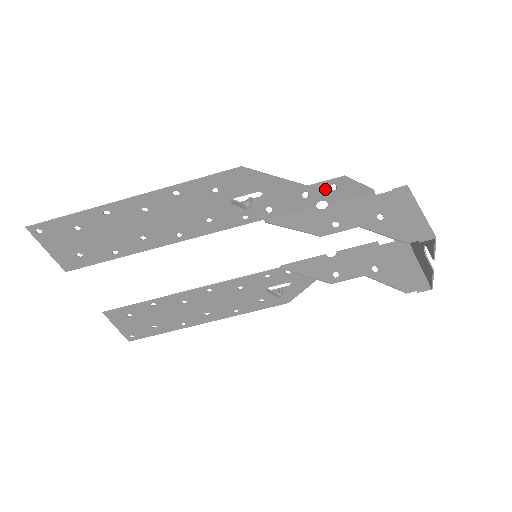
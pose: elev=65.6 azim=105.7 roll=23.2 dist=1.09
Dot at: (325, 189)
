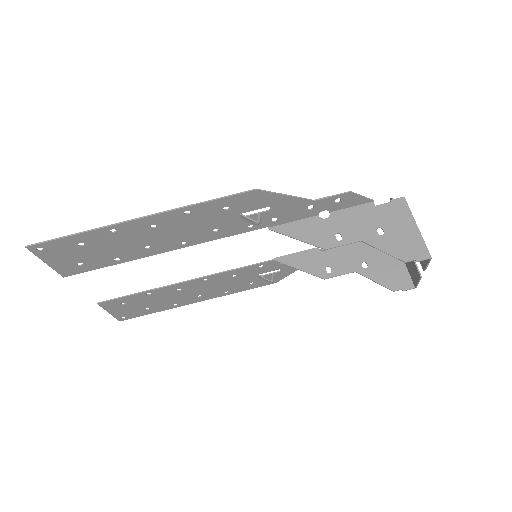
Dot at: (330, 202)
